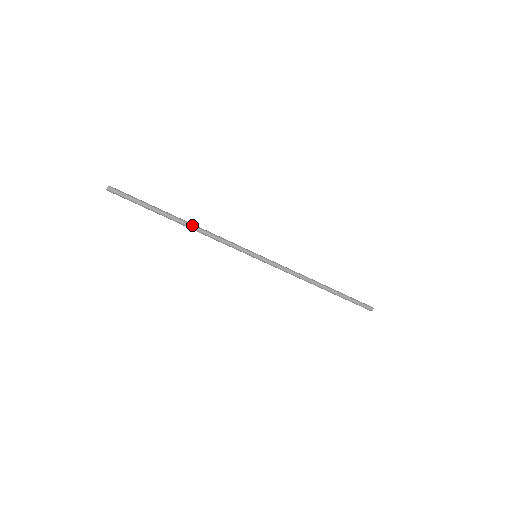
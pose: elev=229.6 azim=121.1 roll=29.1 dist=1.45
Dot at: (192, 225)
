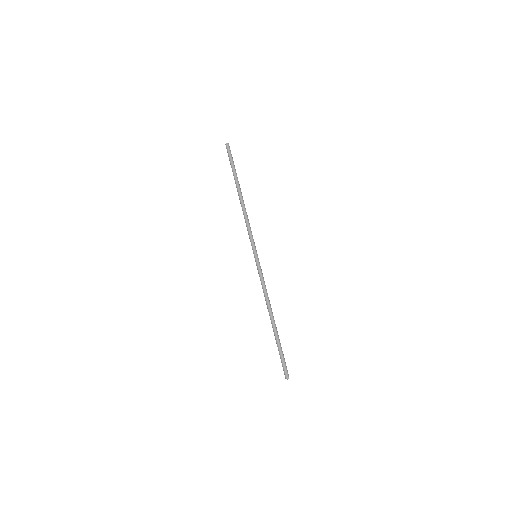
Dot at: occluded
